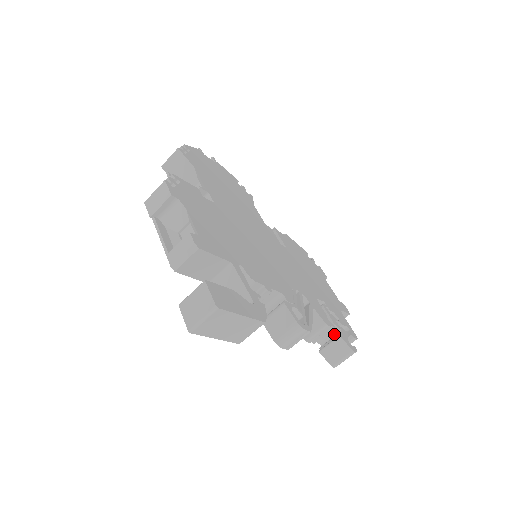
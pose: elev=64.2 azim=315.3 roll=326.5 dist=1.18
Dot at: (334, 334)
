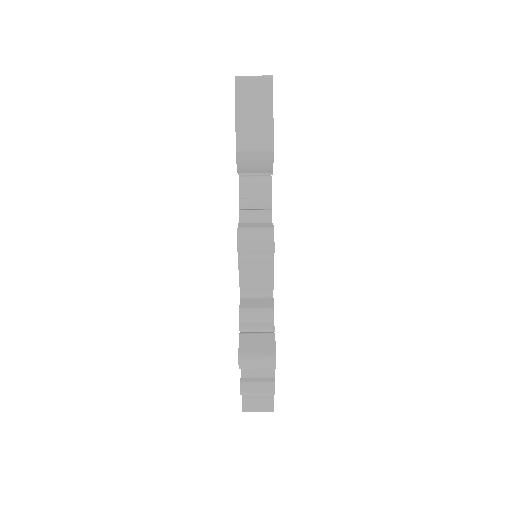
Dot at: occluded
